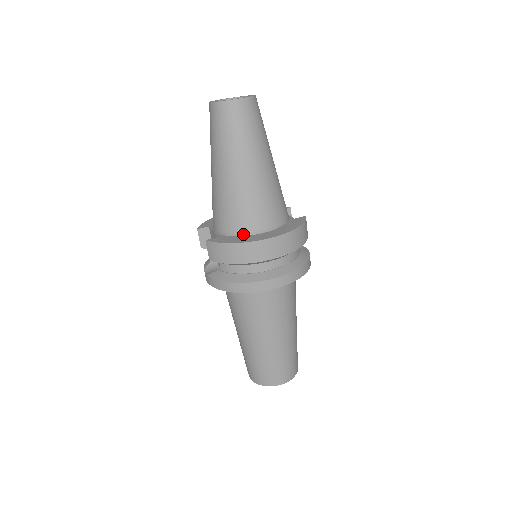
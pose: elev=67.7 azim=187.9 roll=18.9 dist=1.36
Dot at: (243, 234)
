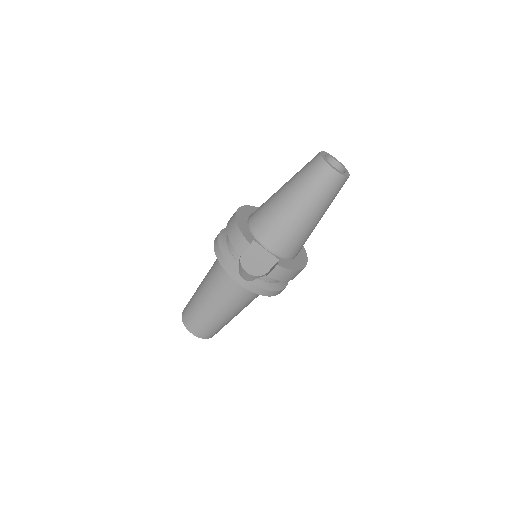
Dot at: (292, 258)
